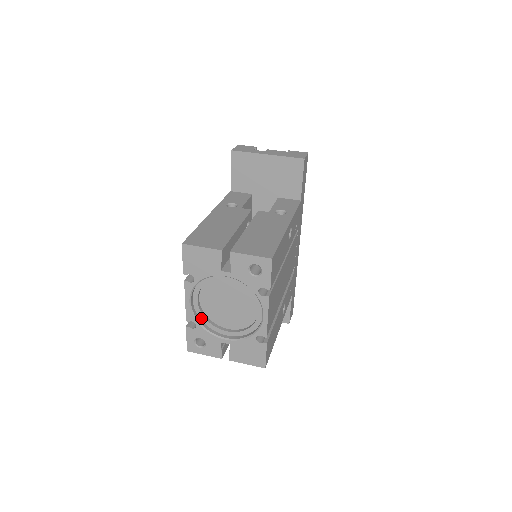
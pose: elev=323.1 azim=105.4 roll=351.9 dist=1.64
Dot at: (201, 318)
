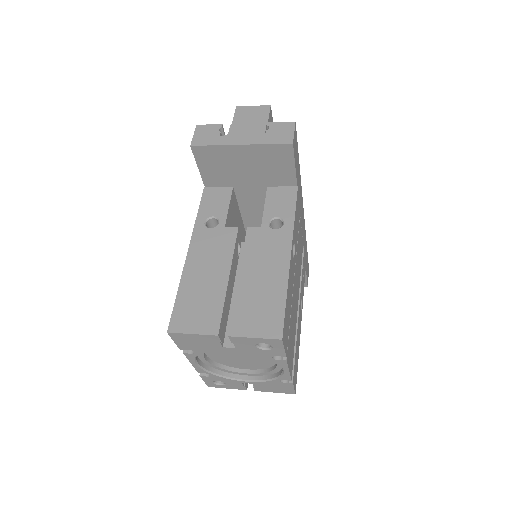
Dot at: (213, 367)
